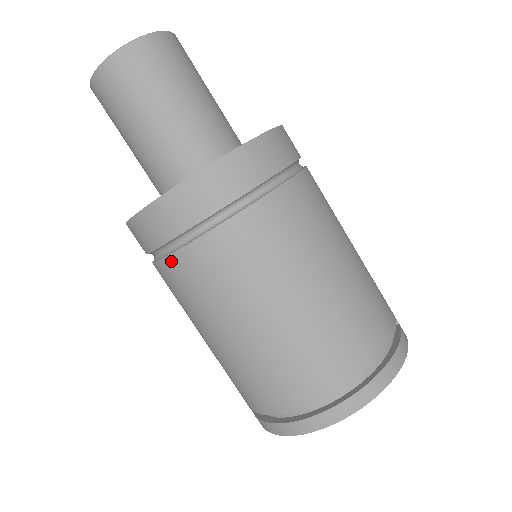
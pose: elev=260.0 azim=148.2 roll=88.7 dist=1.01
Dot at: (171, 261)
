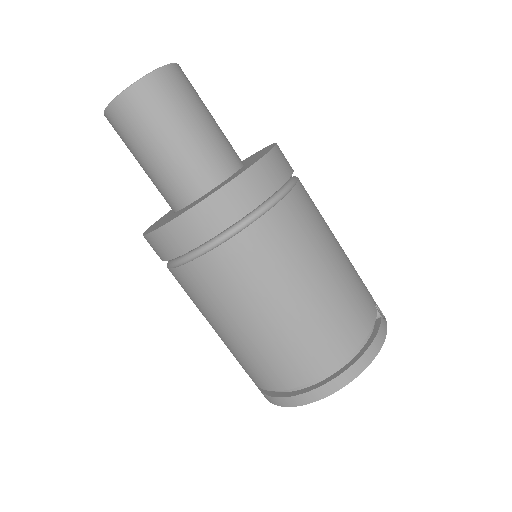
Dot at: (178, 272)
